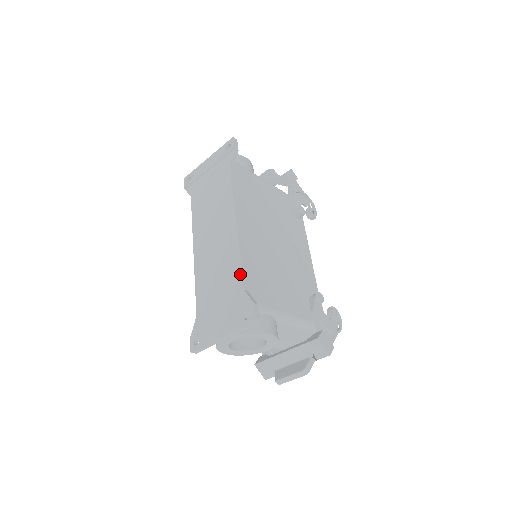
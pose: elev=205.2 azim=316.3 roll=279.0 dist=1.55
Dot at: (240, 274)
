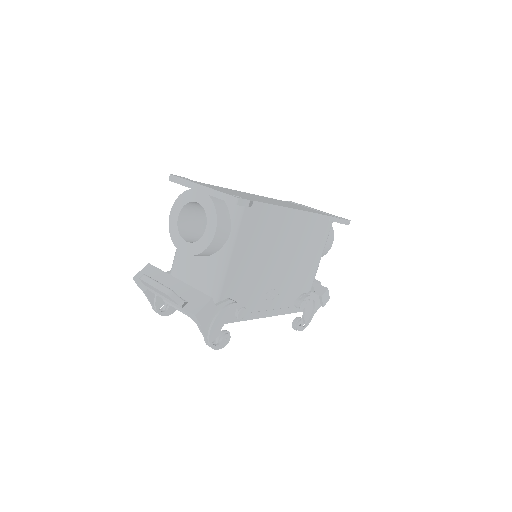
Dot at: (263, 202)
